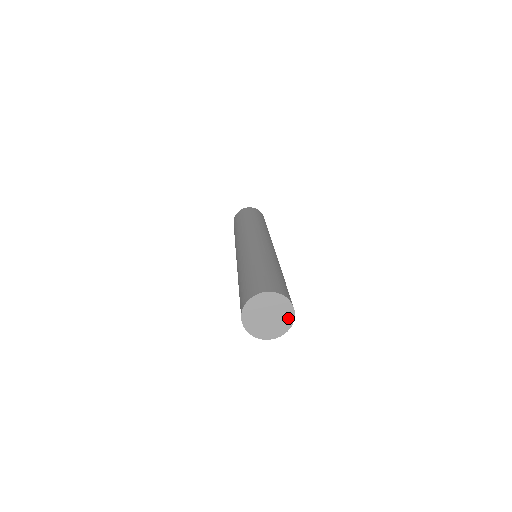
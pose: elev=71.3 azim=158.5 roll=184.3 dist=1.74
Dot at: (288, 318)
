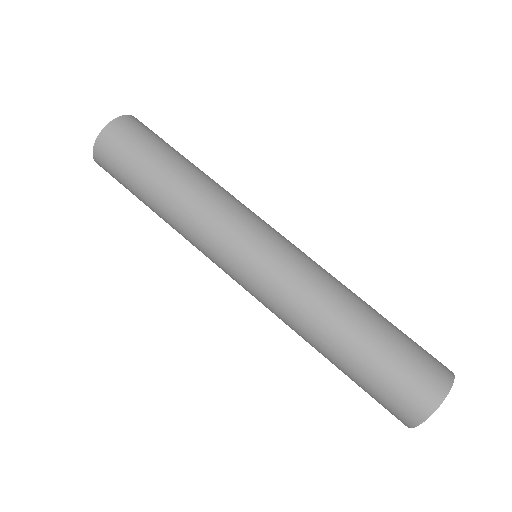
Dot at: occluded
